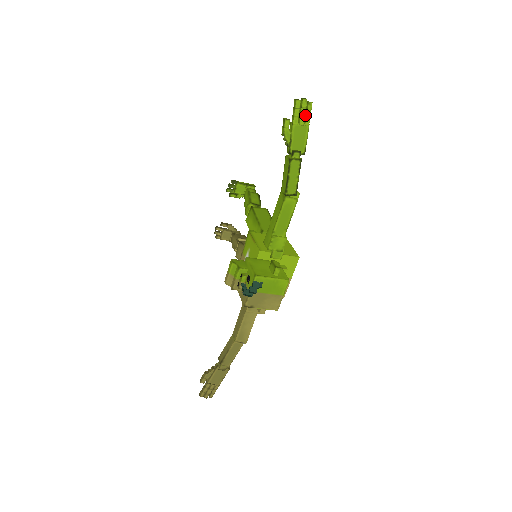
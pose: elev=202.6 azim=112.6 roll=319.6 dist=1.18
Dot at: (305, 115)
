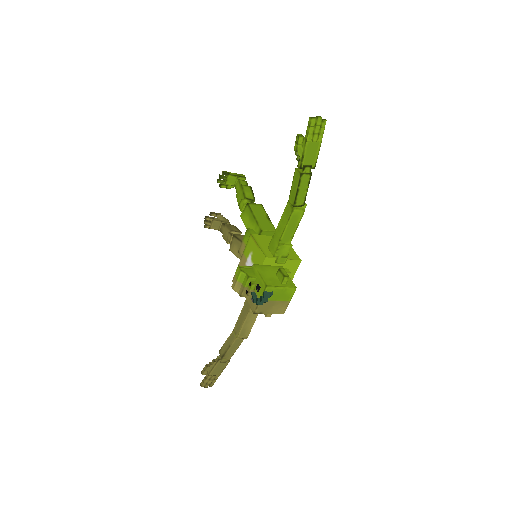
Dot at: (318, 132)
